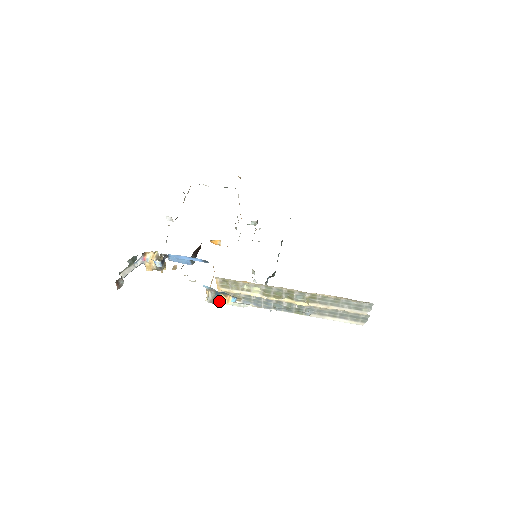
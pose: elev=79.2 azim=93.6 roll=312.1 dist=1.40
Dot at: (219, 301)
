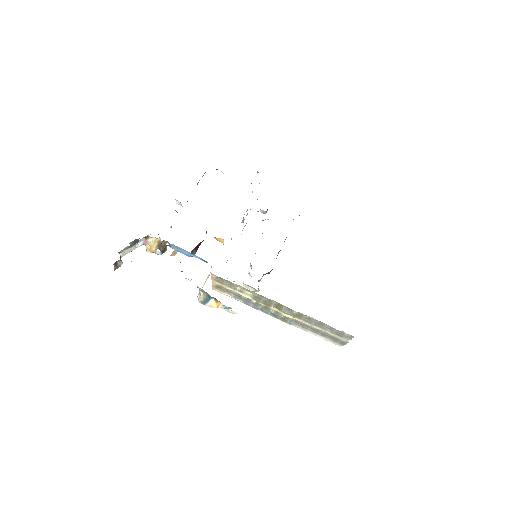
Dot at: (209, 304)
